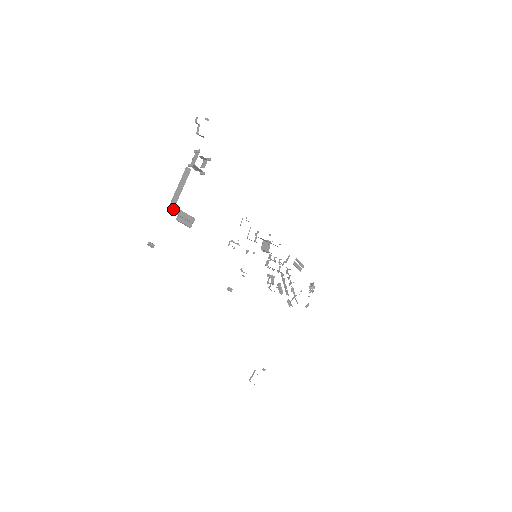
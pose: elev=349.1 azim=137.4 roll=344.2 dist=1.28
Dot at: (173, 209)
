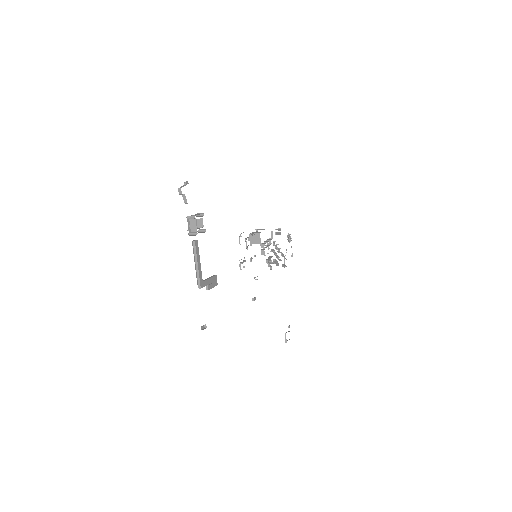
Dot at: (202, 285)
